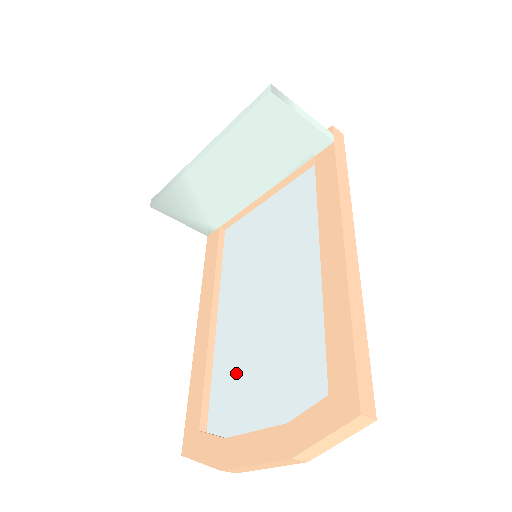
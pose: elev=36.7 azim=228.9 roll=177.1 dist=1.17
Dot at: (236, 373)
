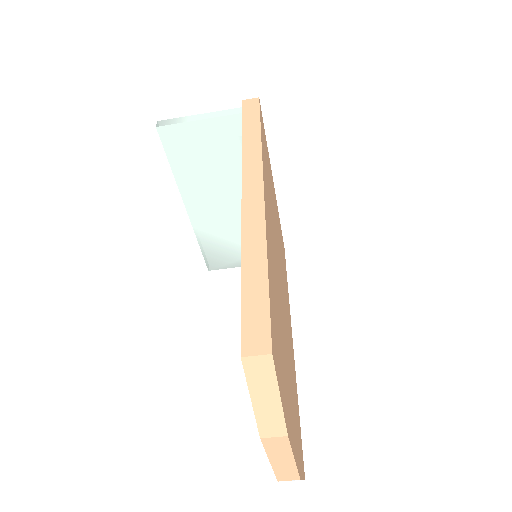
Dot at: occluded
